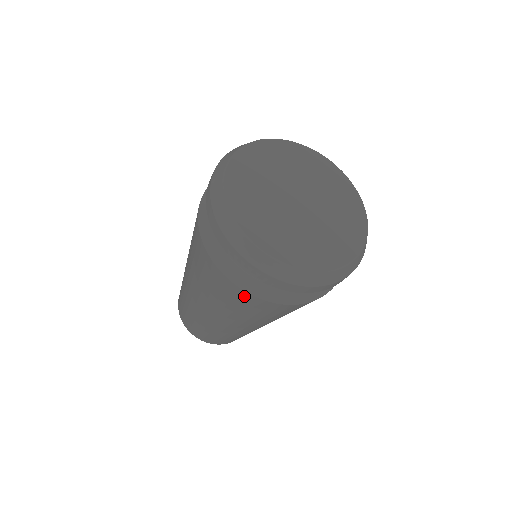
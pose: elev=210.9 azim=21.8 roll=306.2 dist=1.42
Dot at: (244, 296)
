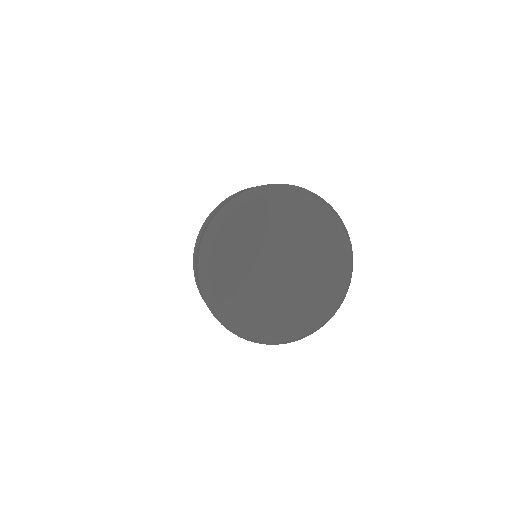
Dot at: occluded
